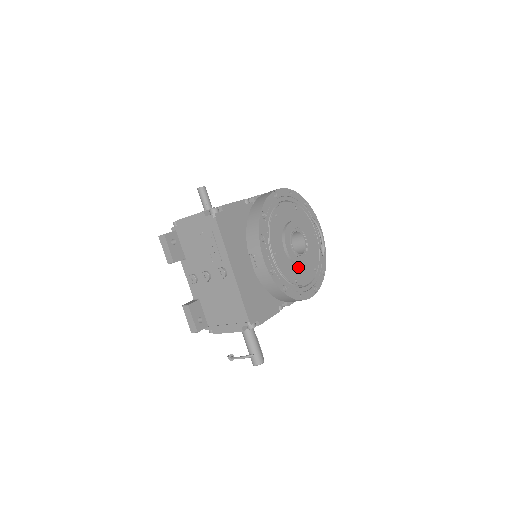
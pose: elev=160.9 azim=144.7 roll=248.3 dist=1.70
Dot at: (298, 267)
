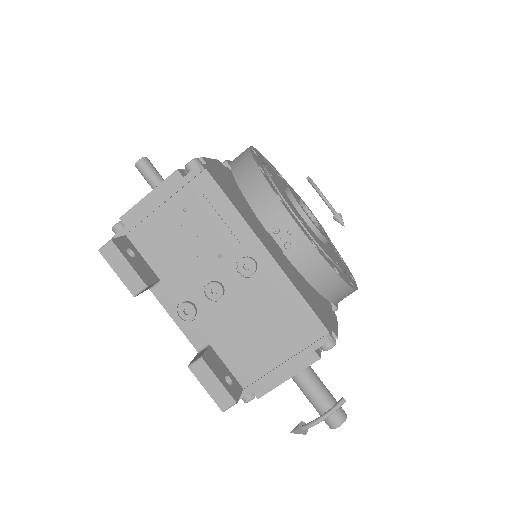
Dot at: (326, 246)
